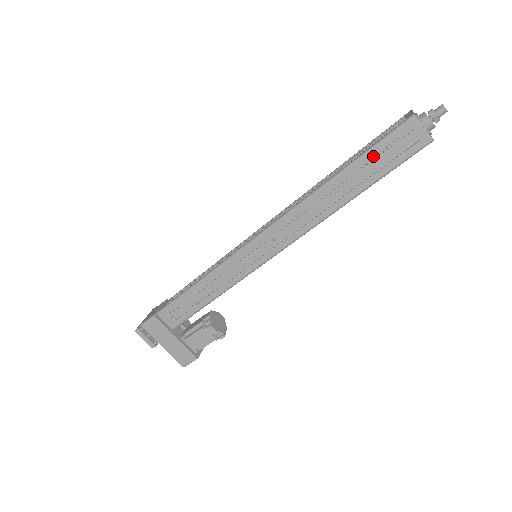
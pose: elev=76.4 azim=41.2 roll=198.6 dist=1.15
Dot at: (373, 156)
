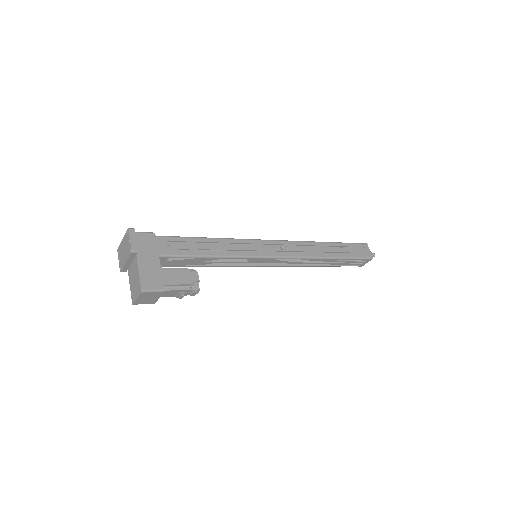
Dot at: (347, 246)
